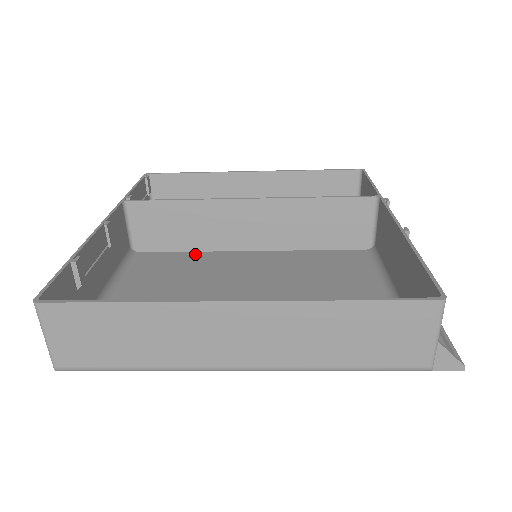
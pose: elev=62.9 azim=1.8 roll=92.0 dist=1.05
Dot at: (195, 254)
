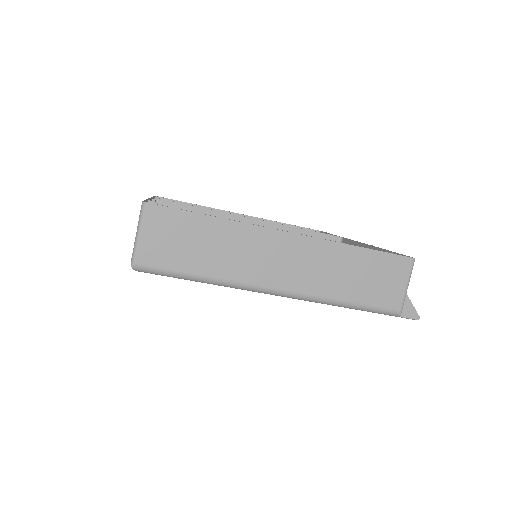
Dot at: occluded
